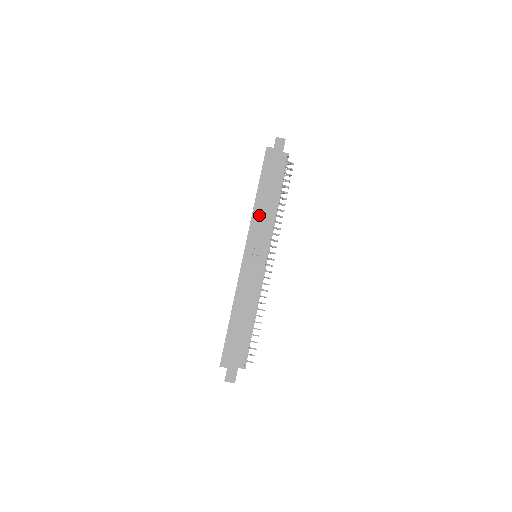
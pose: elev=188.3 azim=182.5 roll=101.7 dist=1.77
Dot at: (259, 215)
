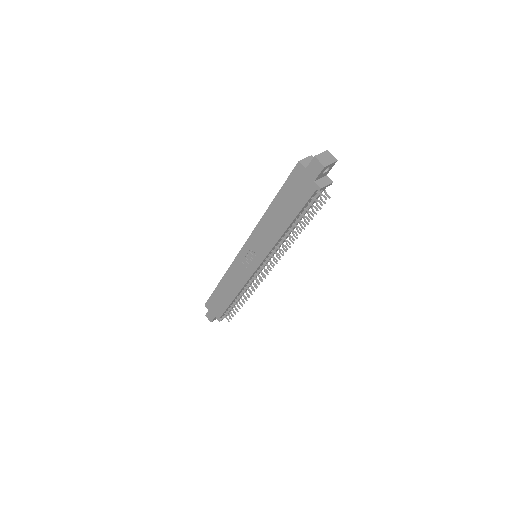
Dot at: (264, 229)
